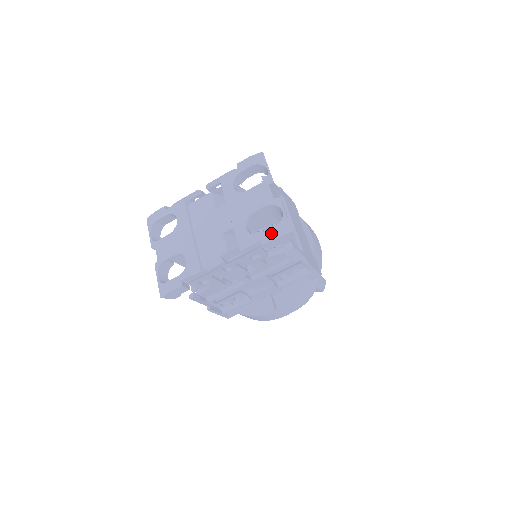
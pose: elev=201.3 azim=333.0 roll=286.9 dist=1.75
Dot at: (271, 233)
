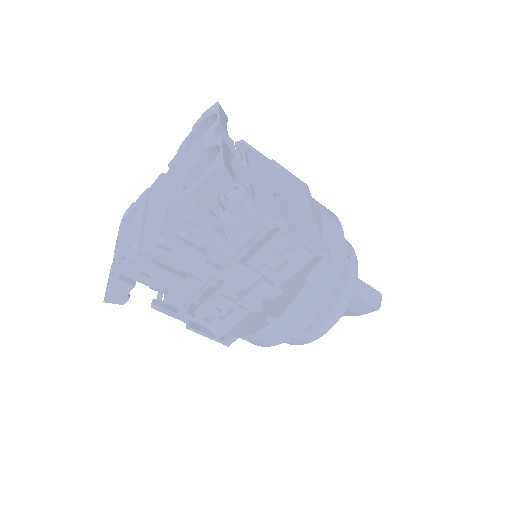
Dot at: (202, 176)
